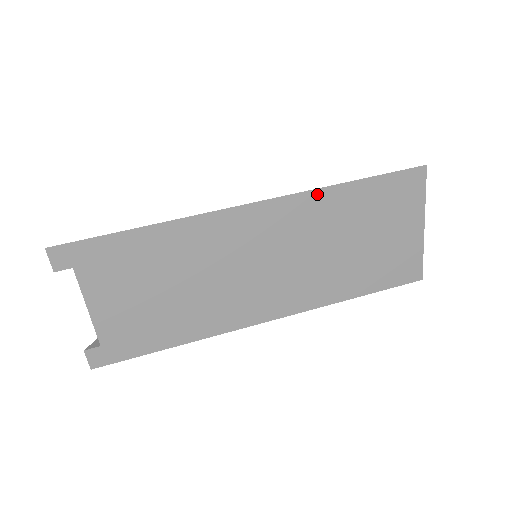
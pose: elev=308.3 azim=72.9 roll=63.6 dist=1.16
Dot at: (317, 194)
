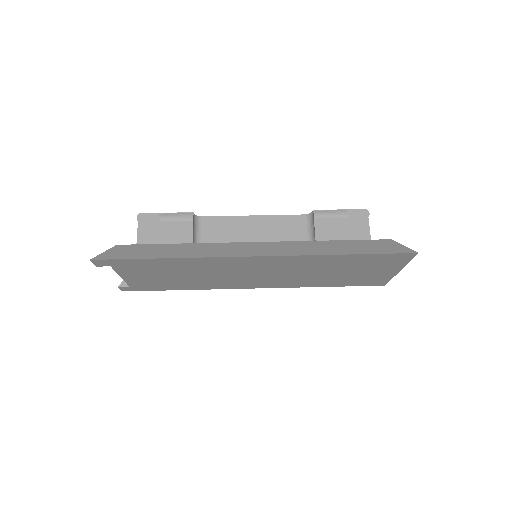
Dot at: (313, 257)
